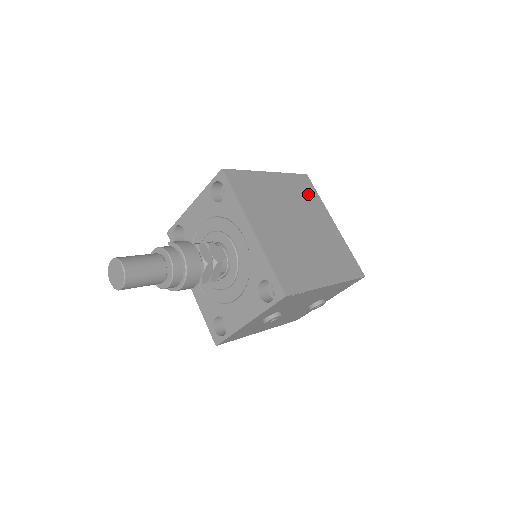
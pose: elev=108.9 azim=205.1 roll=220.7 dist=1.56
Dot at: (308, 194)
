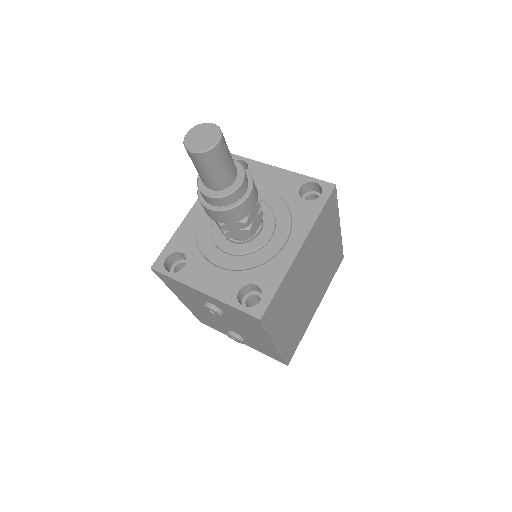
Dot at: (332, 270)
